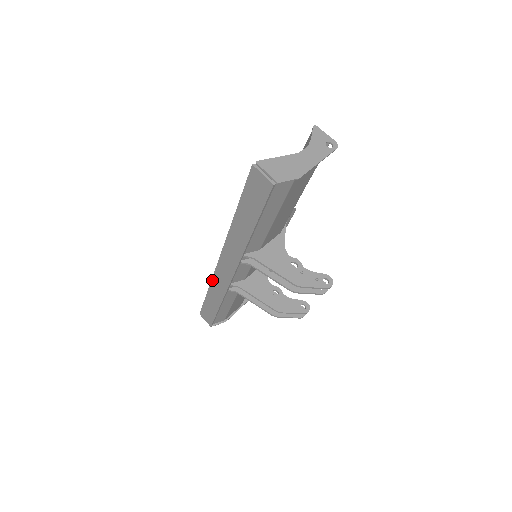
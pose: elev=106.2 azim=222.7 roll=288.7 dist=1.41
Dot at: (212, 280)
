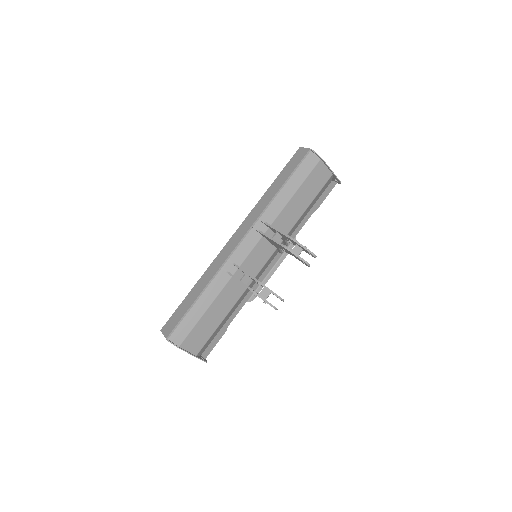
Dot at: (211, 265)
